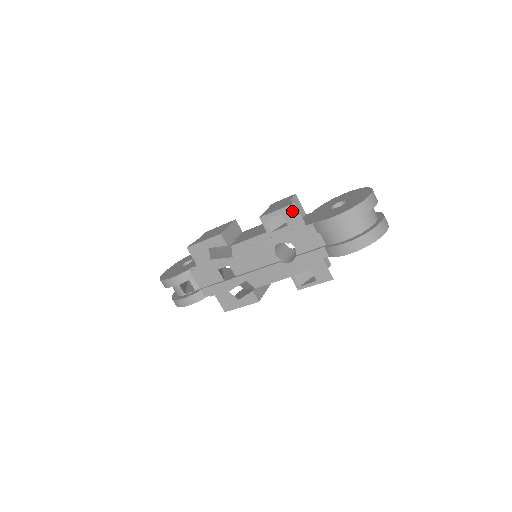
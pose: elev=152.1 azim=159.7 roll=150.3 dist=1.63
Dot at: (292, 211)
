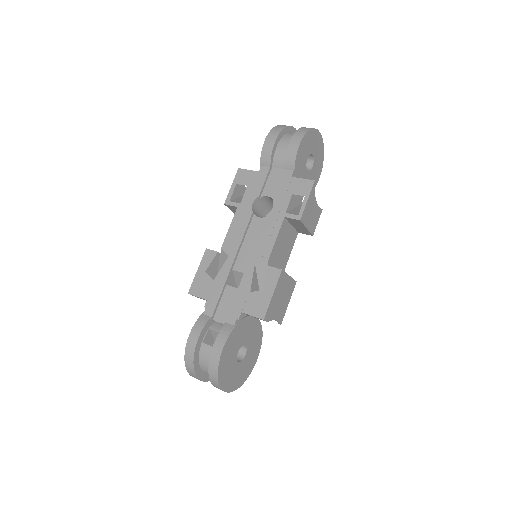
Dot at: (241, 175)
